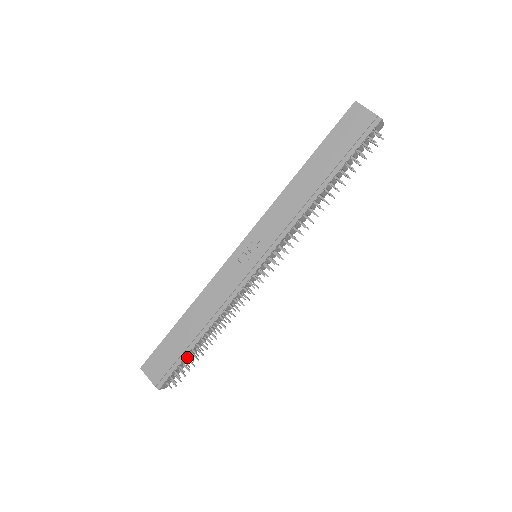
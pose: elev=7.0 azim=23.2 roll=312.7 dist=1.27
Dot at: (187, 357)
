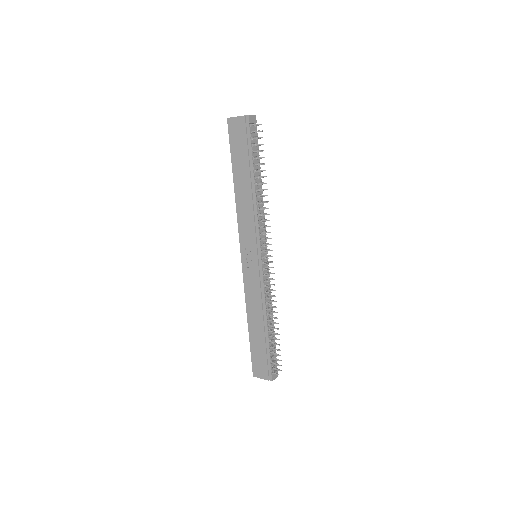
Dot at: (271, 348)
